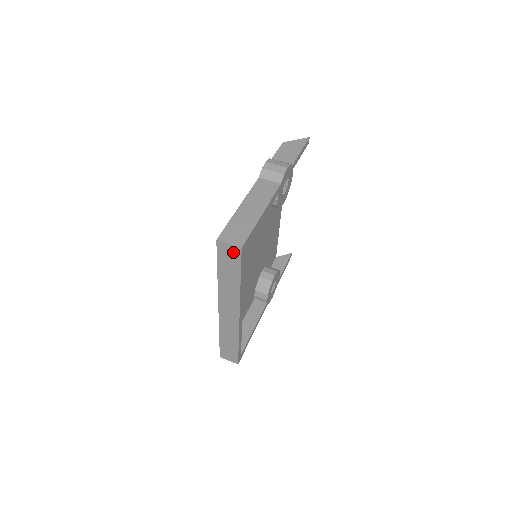
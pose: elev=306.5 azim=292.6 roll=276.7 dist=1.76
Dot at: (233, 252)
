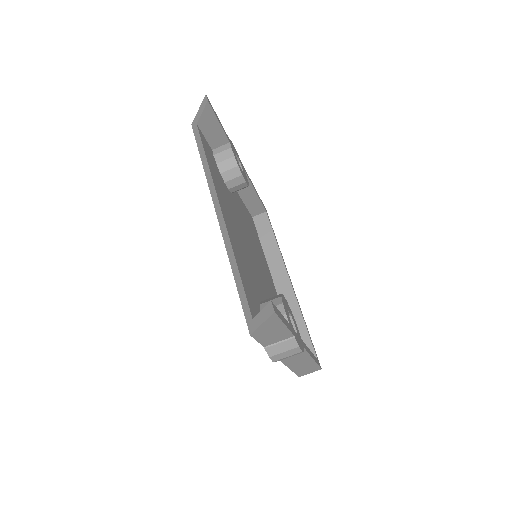
Dot at: occluded
